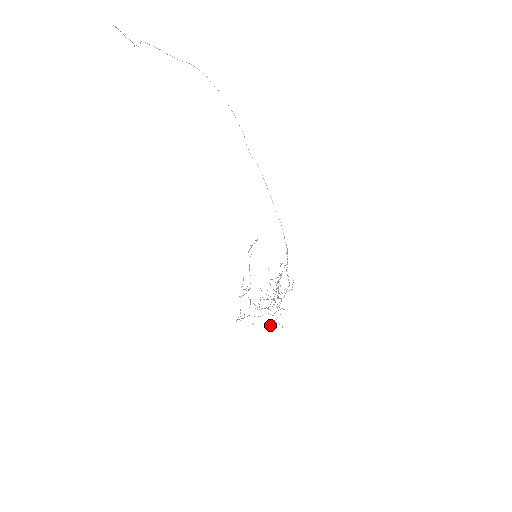
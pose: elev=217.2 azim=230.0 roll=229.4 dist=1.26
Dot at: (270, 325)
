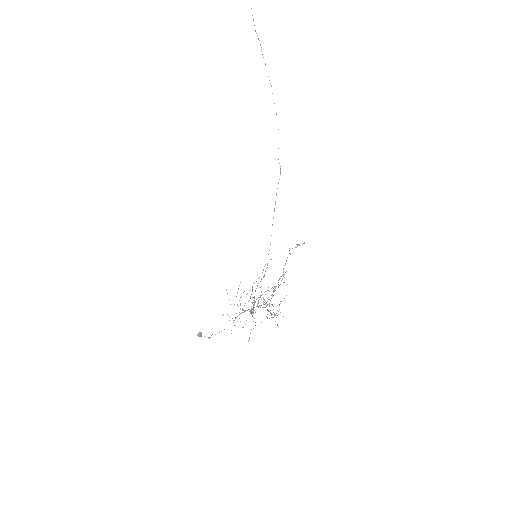
Dot at: (200, 335)
